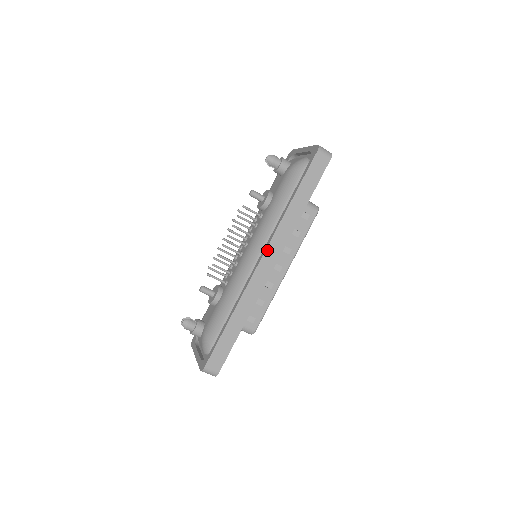
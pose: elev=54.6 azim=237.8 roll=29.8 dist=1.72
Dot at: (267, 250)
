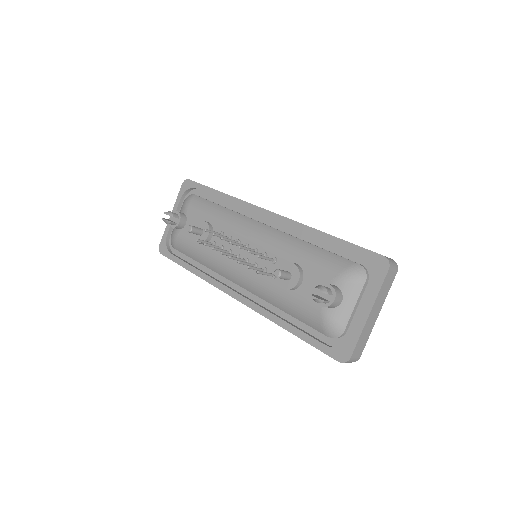
Dot at: (242, 303)
